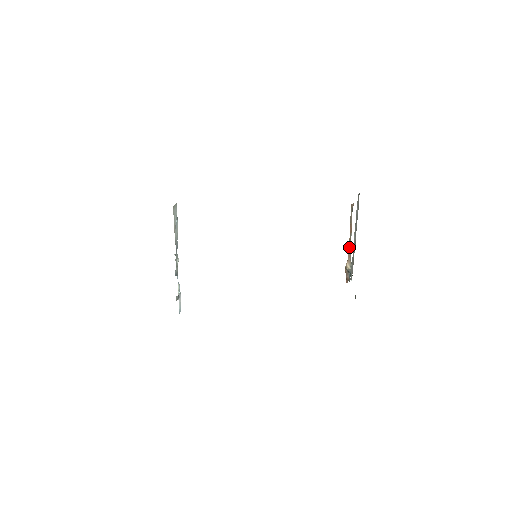
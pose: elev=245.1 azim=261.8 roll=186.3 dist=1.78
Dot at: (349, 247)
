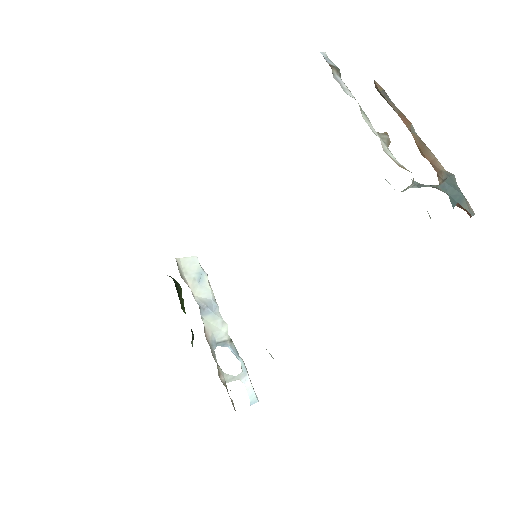
Dot at: (424, 151)
